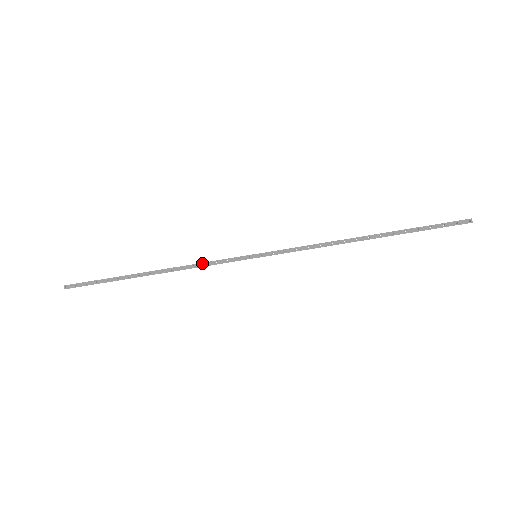
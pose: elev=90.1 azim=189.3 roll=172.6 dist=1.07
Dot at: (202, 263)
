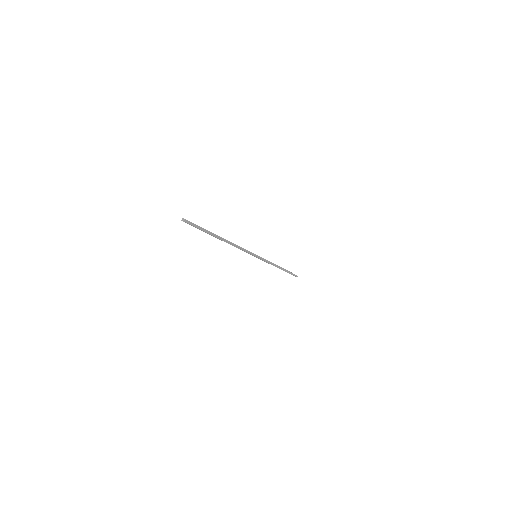
Dot at: (240, 247)
